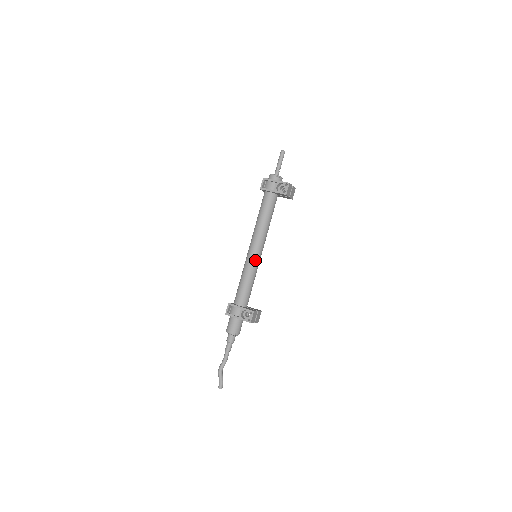
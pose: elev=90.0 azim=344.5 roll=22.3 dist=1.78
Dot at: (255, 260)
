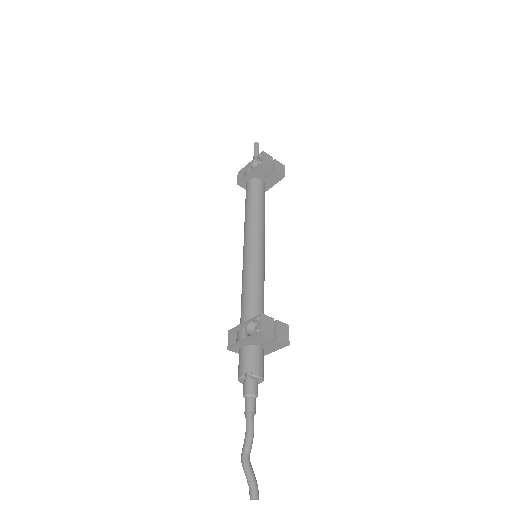
Dot at: (252, 257)
